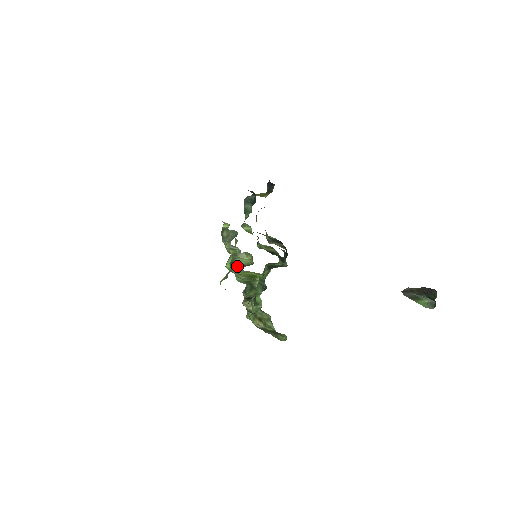
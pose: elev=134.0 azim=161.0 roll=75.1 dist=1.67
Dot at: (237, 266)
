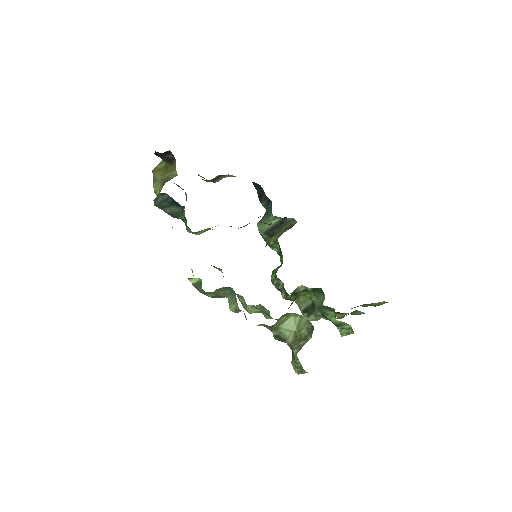
Dot at: (292, 340)
